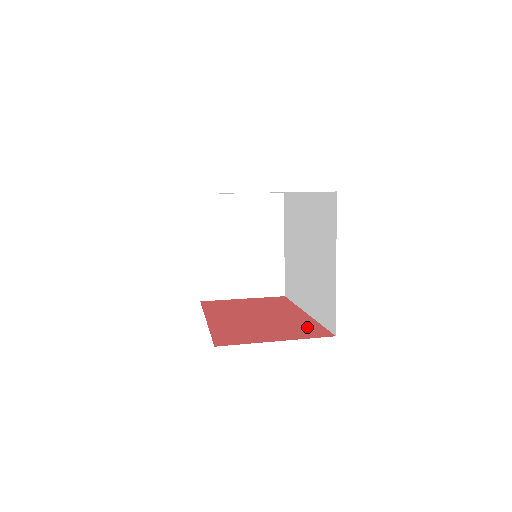
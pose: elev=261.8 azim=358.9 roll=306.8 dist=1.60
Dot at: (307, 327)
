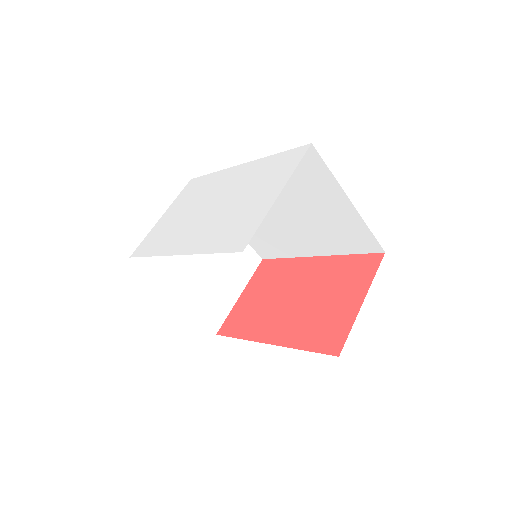
Dot at: (350, 267)
